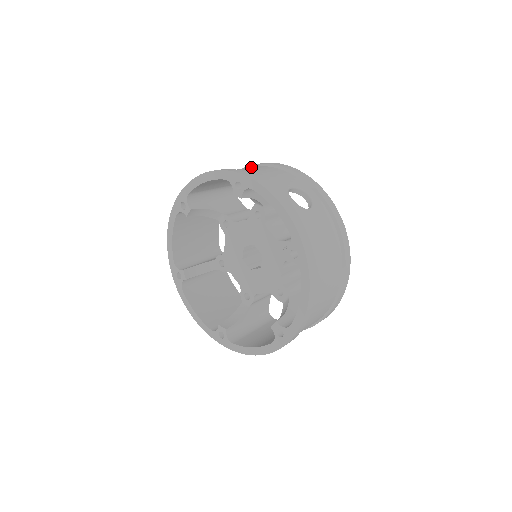
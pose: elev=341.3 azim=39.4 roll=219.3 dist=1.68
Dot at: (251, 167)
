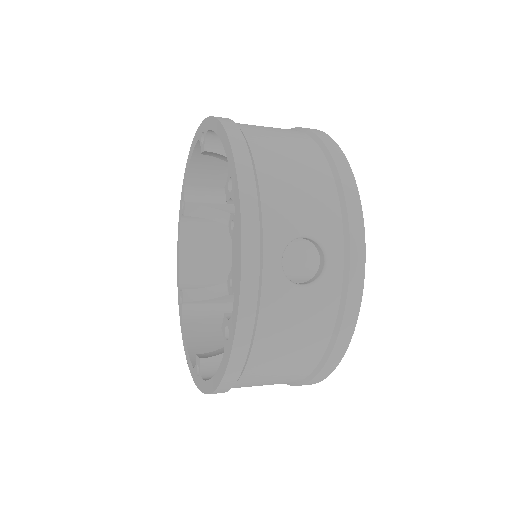
Dot at: (303, 149)
